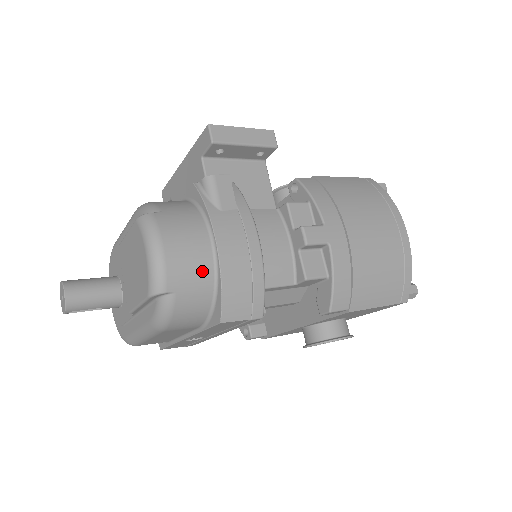
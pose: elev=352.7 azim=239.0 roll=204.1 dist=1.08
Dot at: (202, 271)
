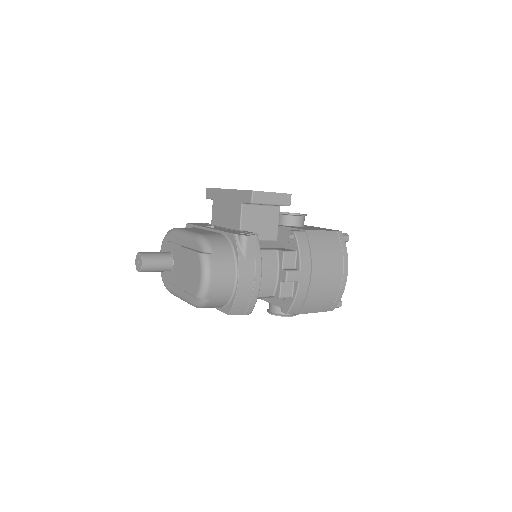
Dot at: (227, 291)
